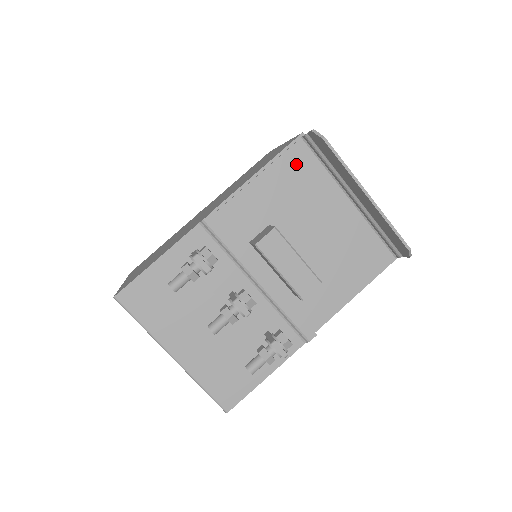
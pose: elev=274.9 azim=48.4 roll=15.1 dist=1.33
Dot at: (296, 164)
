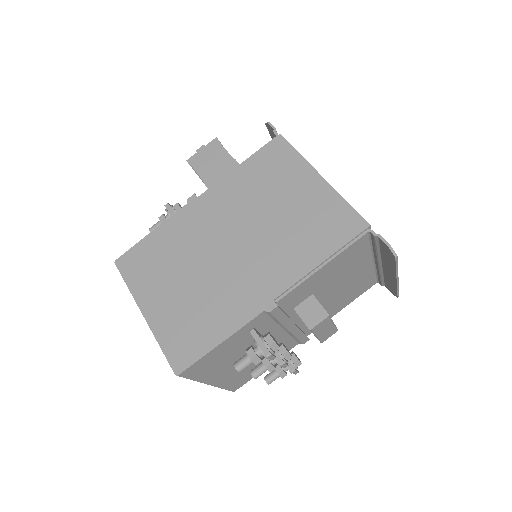
Dot at: (353, 250)
